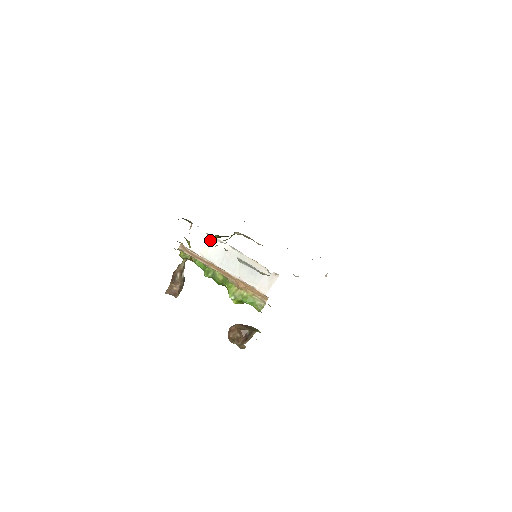
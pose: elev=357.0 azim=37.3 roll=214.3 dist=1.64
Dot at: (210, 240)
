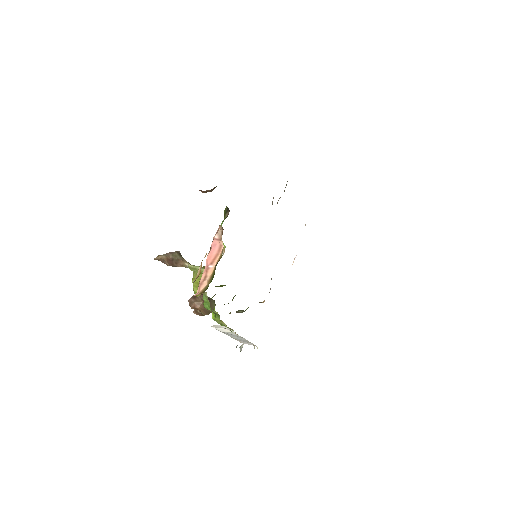
Dot at: (230, 331)
